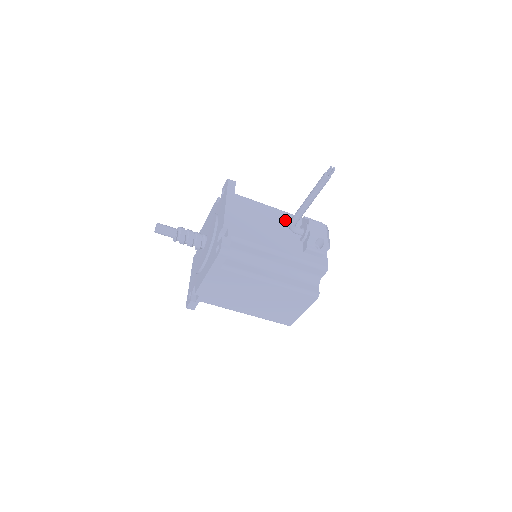
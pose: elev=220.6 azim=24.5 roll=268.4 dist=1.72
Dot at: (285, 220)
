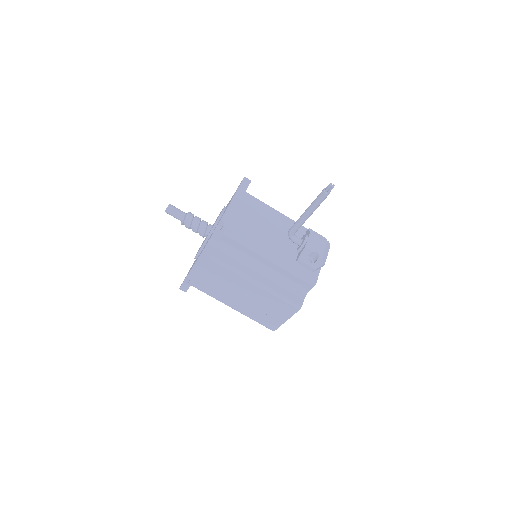
Dot at: (288, 227)
